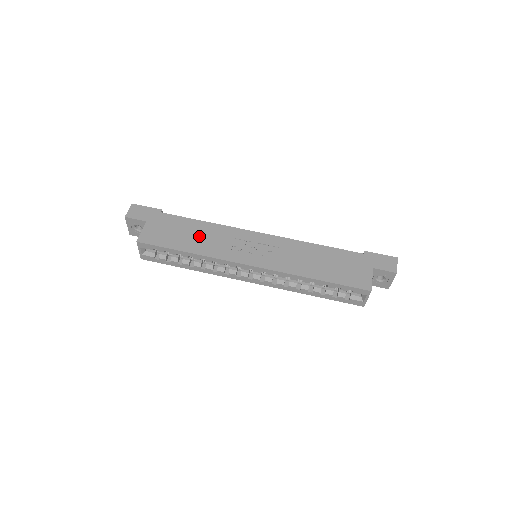
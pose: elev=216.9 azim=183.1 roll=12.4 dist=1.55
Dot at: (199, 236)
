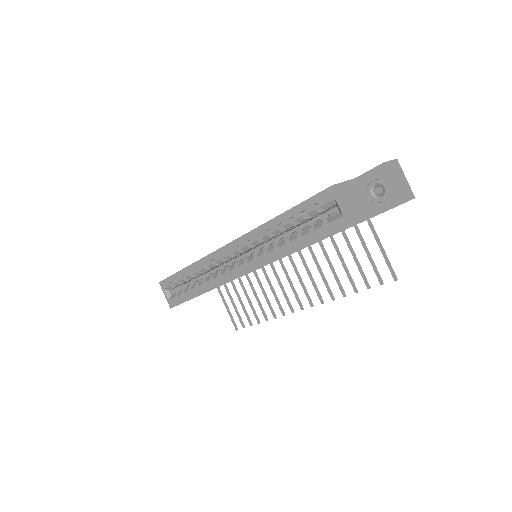
Dot at: occluded
